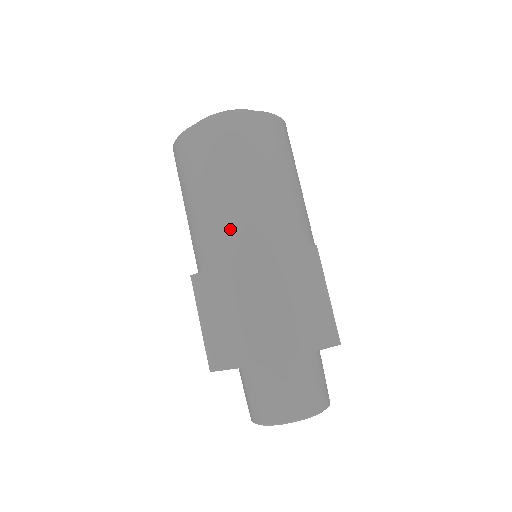
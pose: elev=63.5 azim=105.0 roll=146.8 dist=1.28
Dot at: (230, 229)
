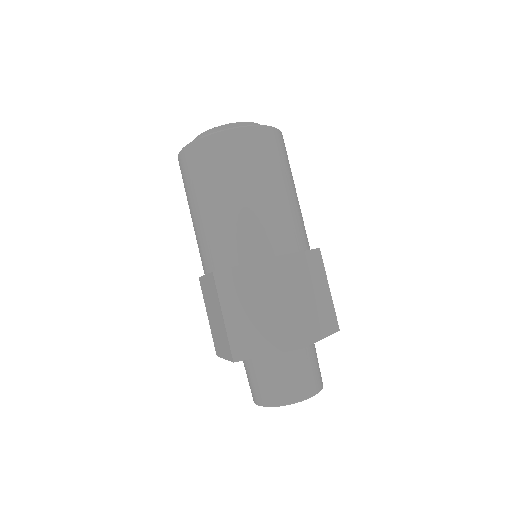
Dot at: (207, 245)
